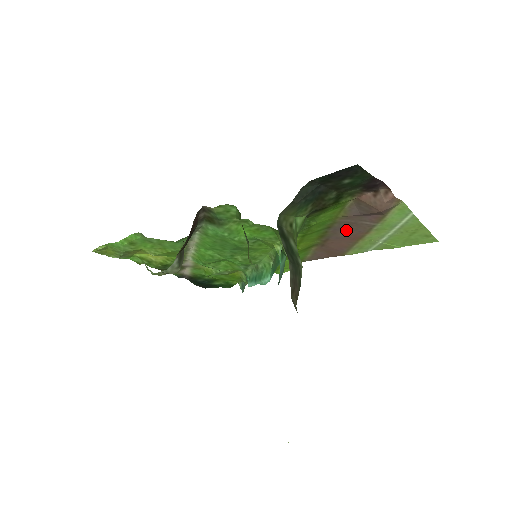
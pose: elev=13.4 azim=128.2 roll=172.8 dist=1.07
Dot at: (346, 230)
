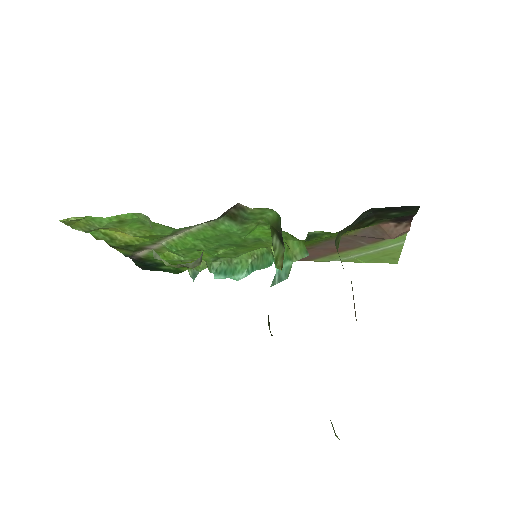
Dot at: occluded
